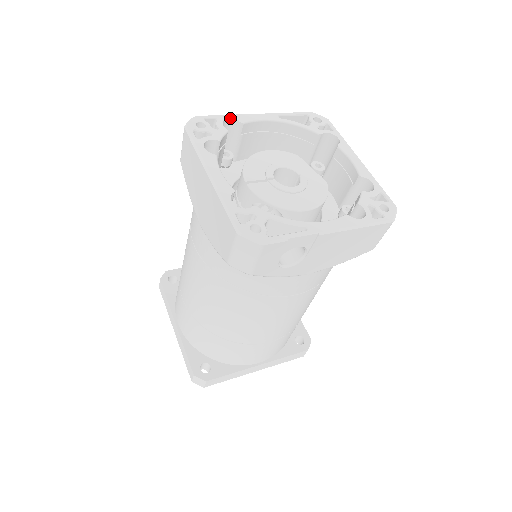
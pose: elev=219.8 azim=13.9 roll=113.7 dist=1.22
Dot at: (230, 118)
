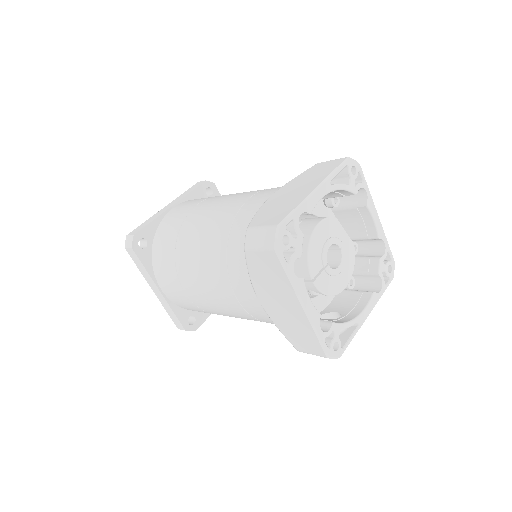
Dot at: (302, 212)
